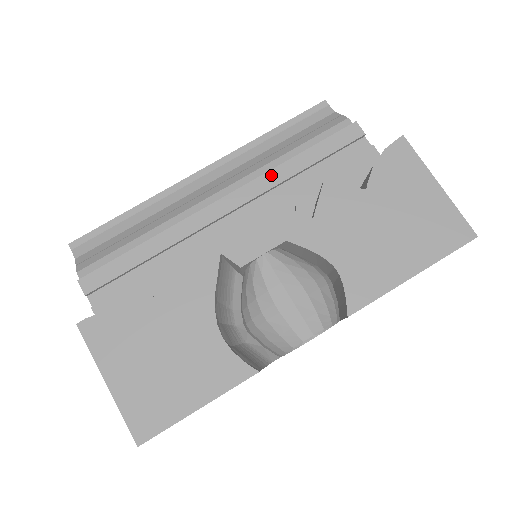
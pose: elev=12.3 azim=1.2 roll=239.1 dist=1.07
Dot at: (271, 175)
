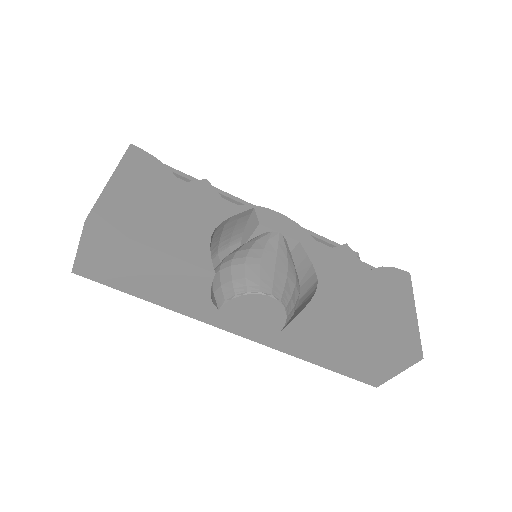
Dot at: occluded
